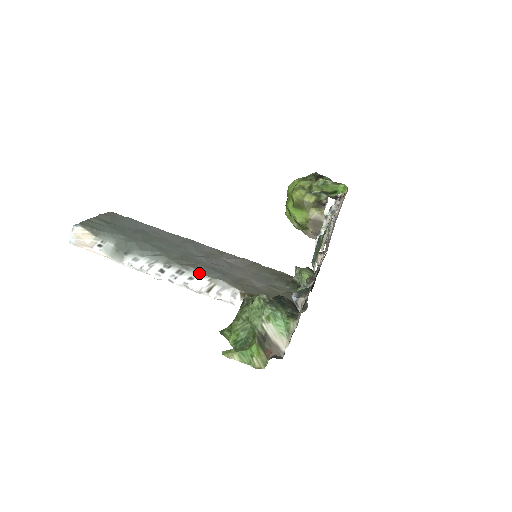
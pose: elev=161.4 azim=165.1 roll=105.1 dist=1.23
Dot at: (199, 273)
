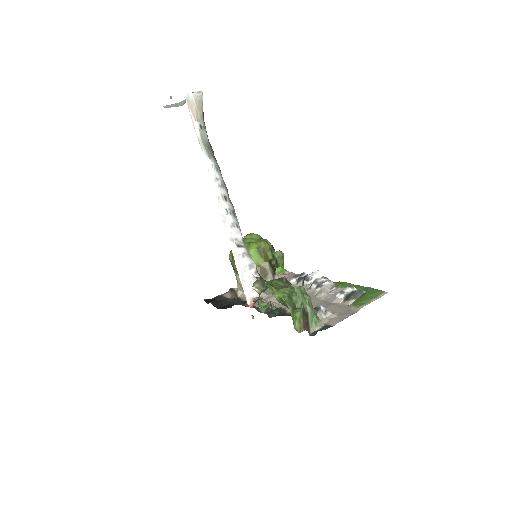
Dot at: occluded
